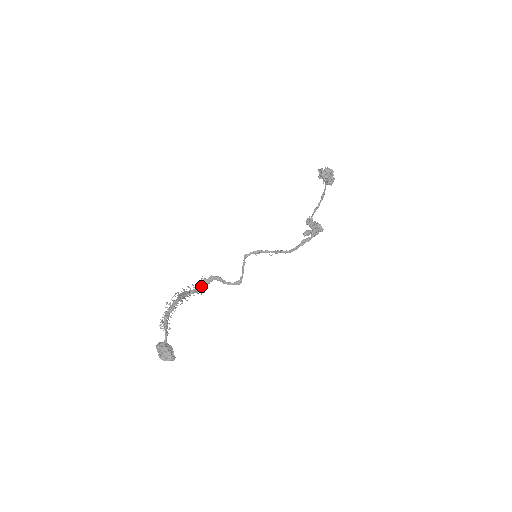
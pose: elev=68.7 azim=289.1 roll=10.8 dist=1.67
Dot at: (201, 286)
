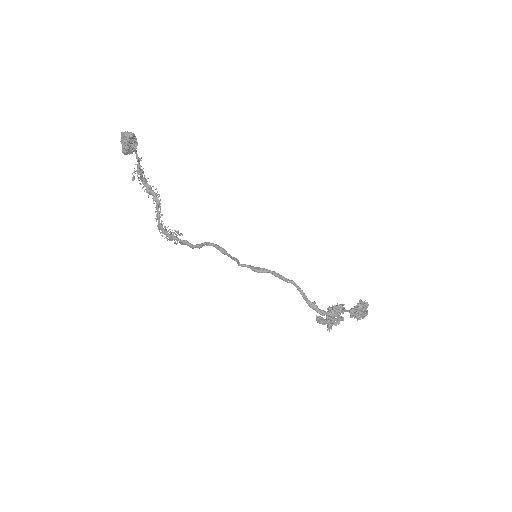
Dot at: (176, 237)
